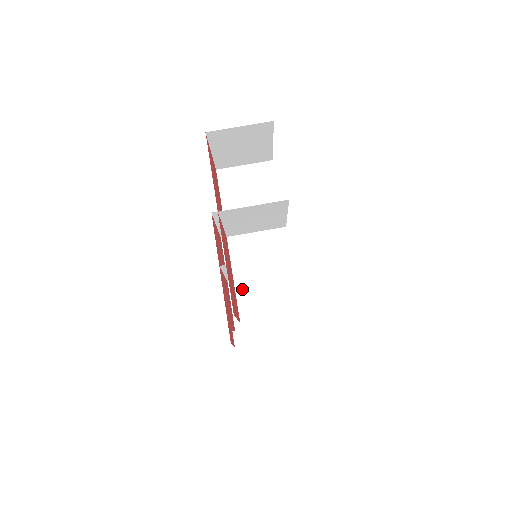
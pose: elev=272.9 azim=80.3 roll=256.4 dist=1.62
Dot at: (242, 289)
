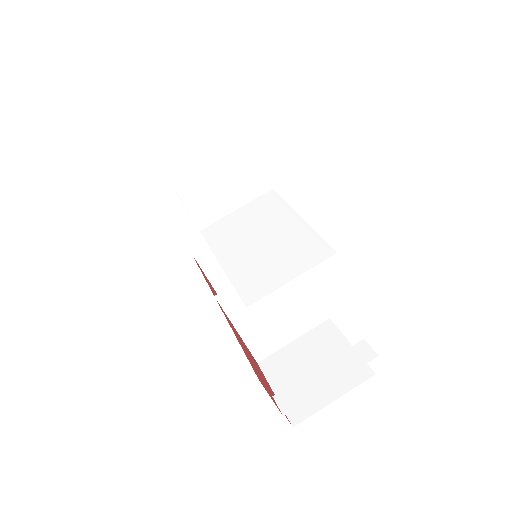
Dot at: (236, 269)
